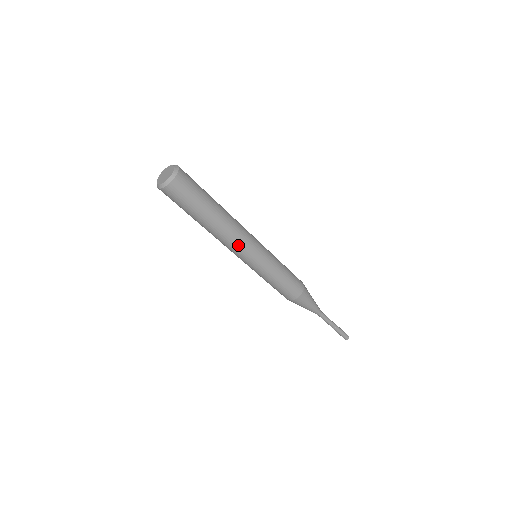
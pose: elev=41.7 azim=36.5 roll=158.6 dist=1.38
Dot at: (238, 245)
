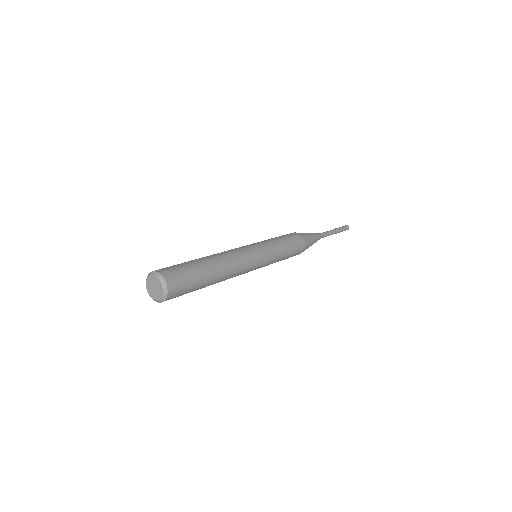
Dot at: occluded
